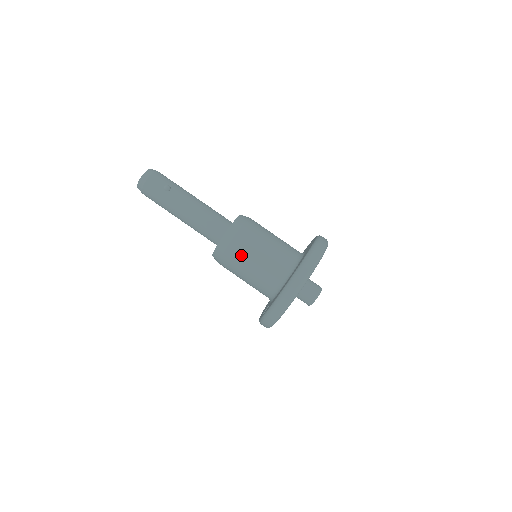
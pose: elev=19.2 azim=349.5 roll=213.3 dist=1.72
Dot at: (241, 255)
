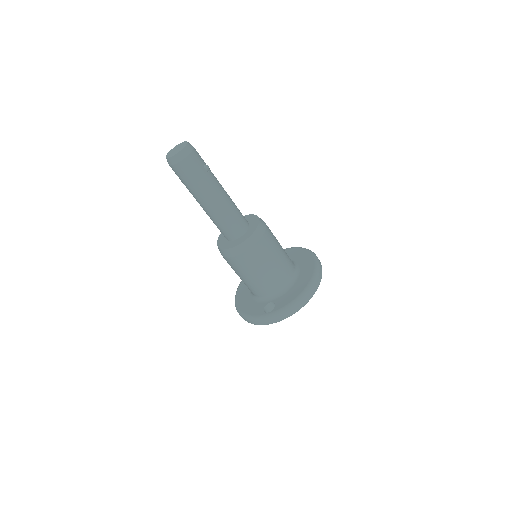
Dot at: (266, 252)
